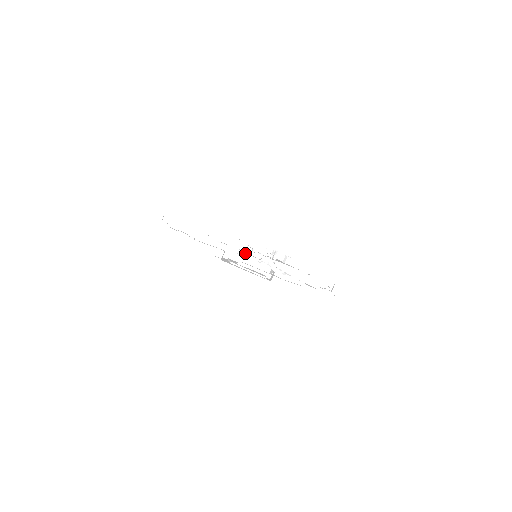
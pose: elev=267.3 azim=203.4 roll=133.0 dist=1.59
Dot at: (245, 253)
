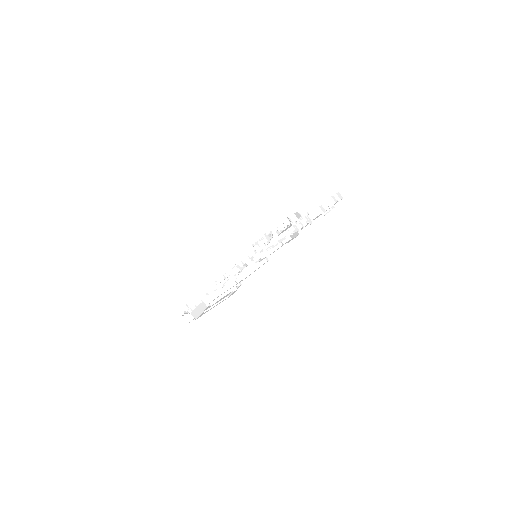
Dot at: (243, 267)
